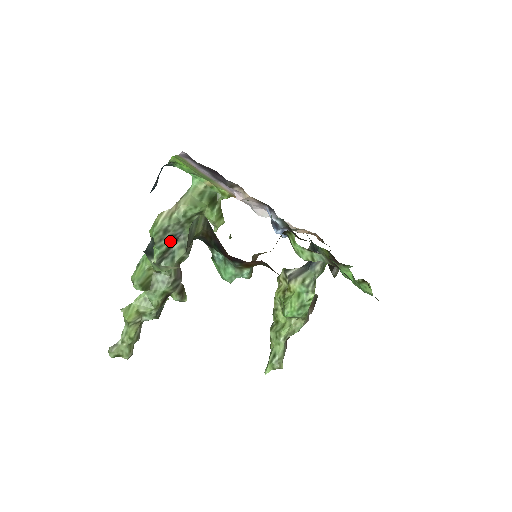
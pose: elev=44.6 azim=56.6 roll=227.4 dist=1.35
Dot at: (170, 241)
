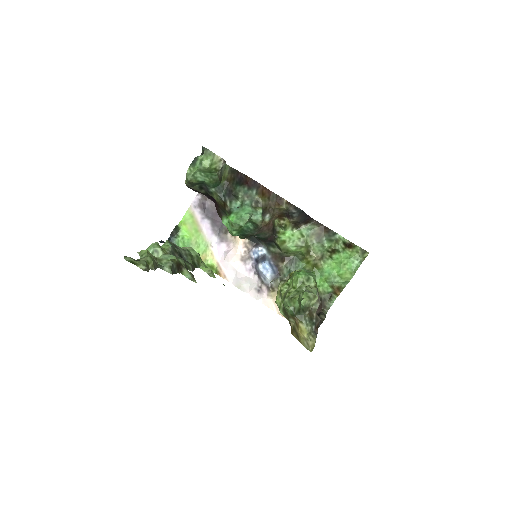
Dot at: occluded
